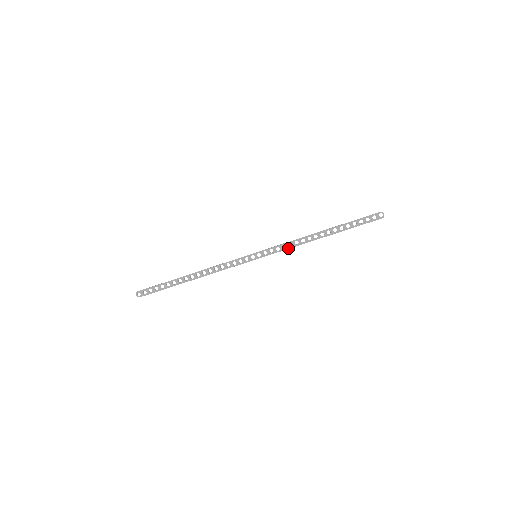
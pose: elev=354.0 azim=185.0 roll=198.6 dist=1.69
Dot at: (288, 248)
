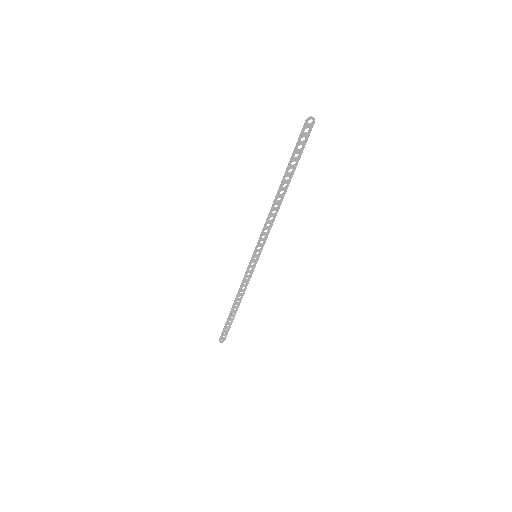
Dot at: (270, 228)
